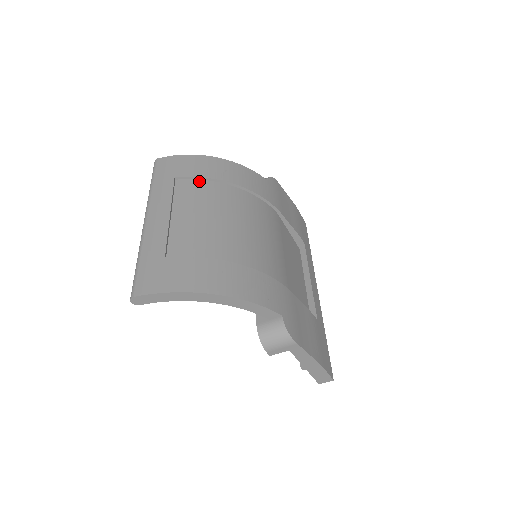
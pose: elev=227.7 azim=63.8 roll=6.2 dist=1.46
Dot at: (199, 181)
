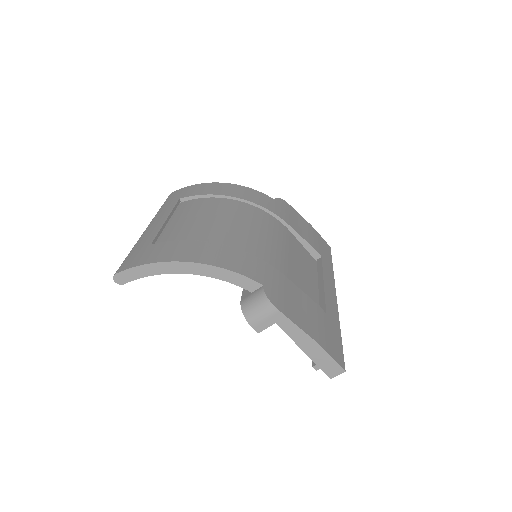
Dot at: (203, 200)
